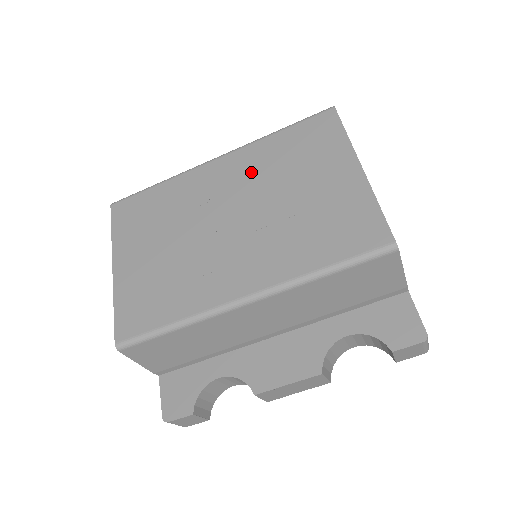
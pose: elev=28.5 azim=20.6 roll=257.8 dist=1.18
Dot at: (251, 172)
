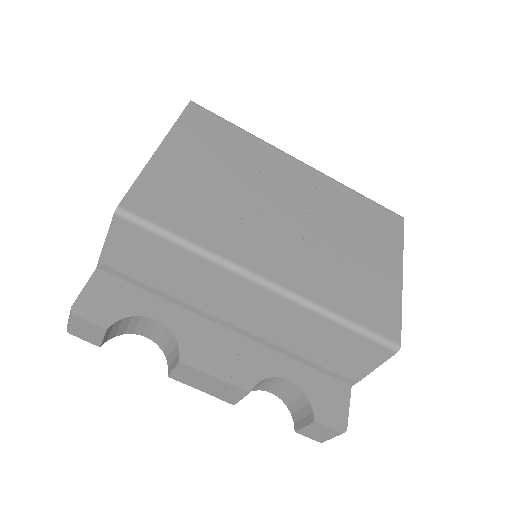
Dot at: (324, 198)
